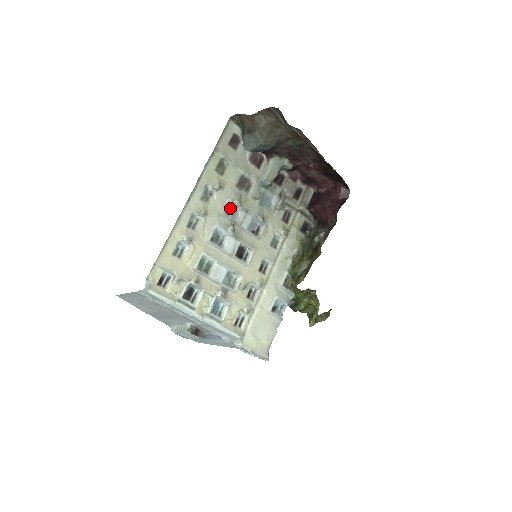
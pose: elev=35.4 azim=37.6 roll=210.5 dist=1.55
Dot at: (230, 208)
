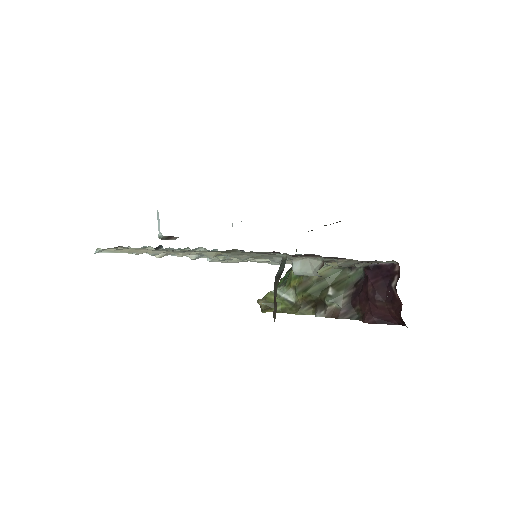
Dot at: occluded
